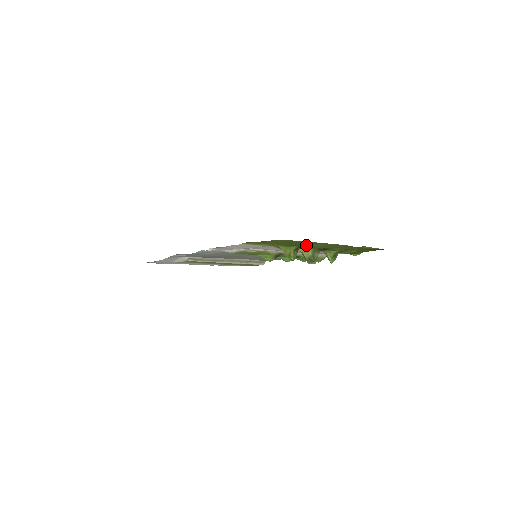
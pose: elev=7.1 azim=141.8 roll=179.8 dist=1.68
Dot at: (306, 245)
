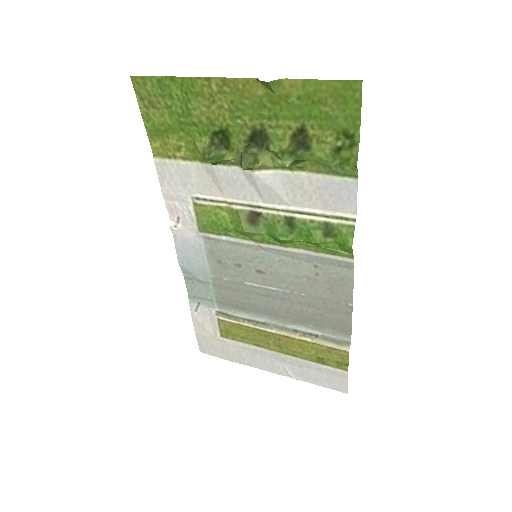
Dot at: (212, 121)
